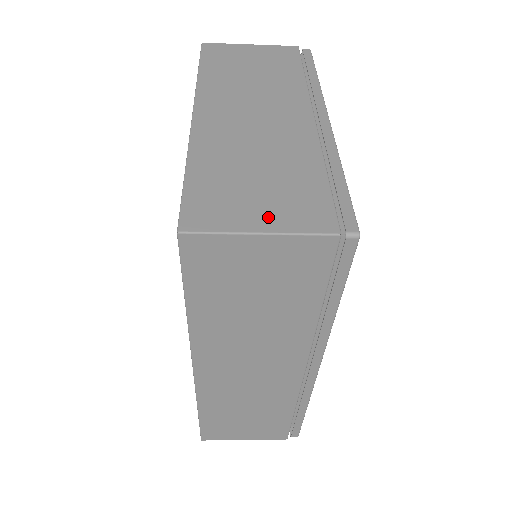
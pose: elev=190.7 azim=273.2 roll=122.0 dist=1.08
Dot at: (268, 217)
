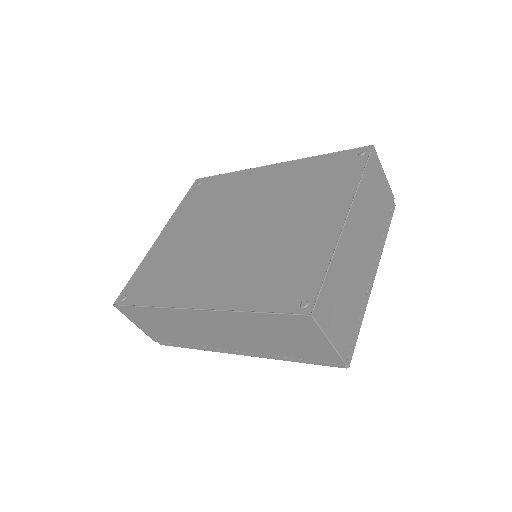
Dot at: (336, 333)
